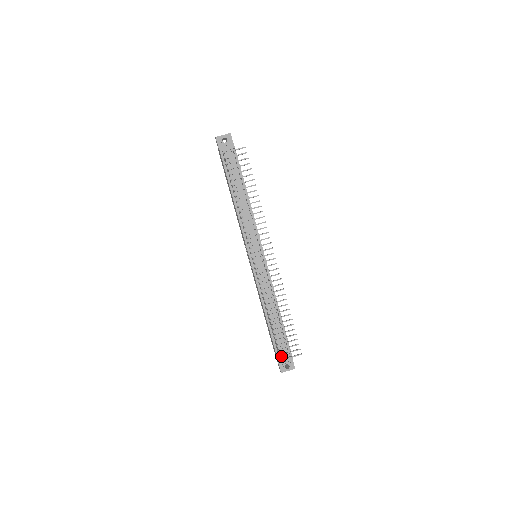
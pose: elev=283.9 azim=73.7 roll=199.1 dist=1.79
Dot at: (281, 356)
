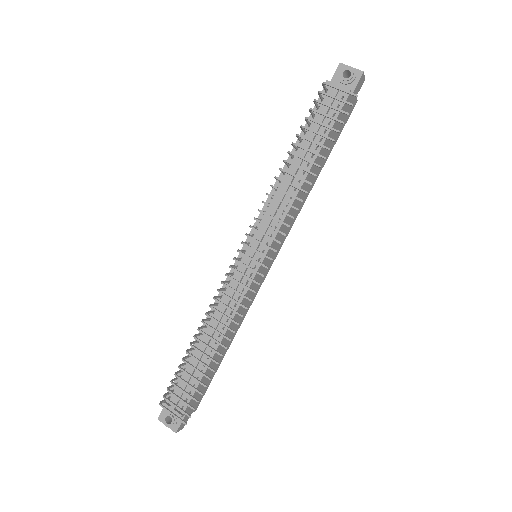
Dot at: (172, 400)
